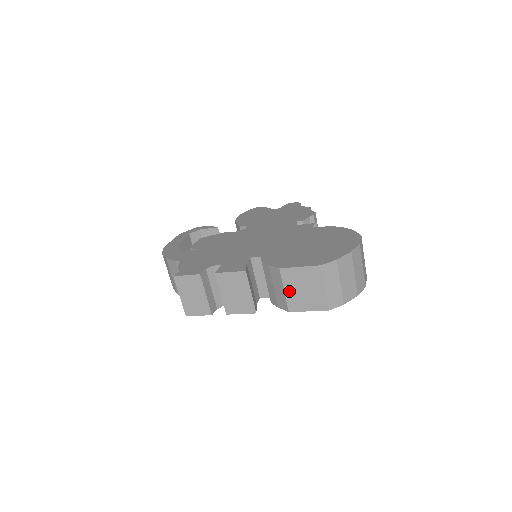
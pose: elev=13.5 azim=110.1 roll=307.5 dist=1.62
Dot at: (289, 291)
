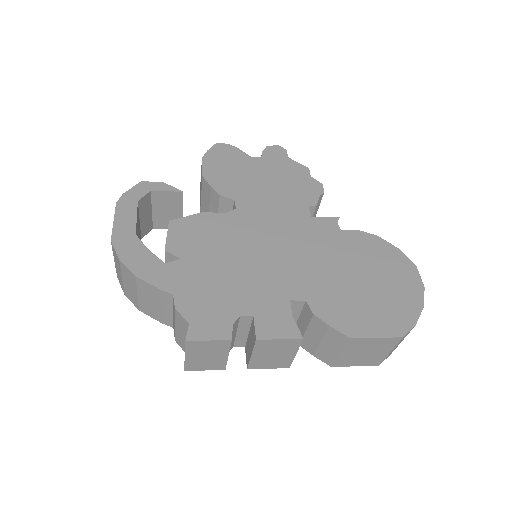
Dot at: (346, 354)
